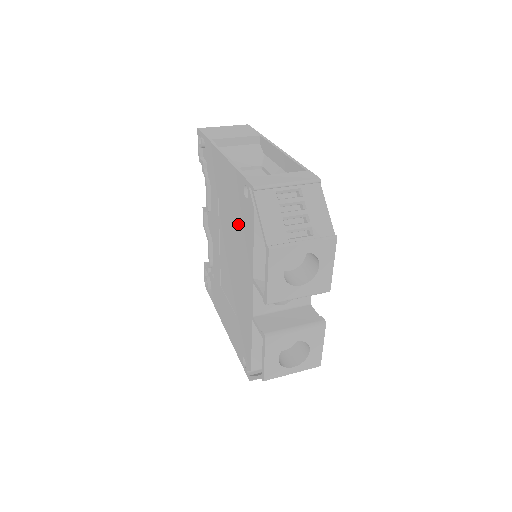
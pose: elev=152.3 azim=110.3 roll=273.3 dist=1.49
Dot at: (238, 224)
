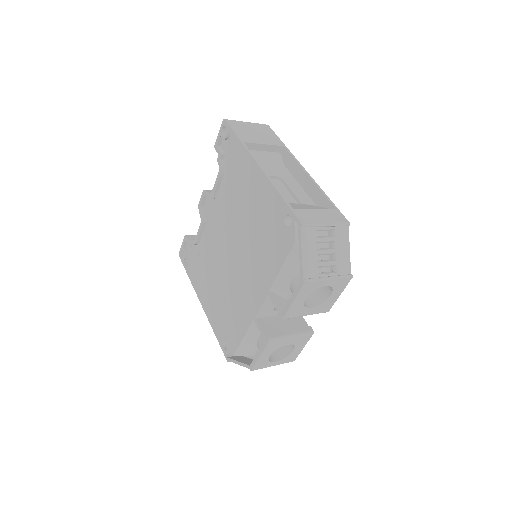
Dot at: (263, 238)
